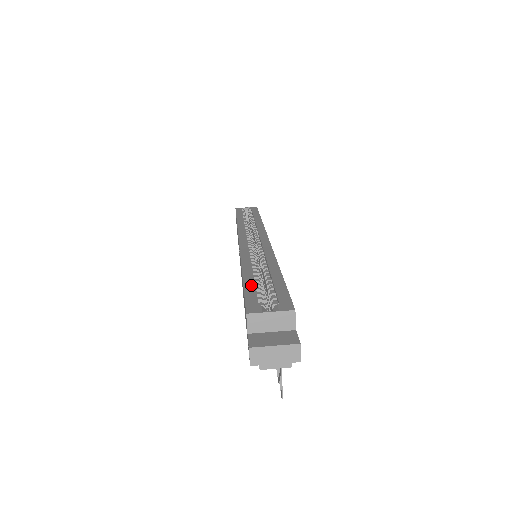
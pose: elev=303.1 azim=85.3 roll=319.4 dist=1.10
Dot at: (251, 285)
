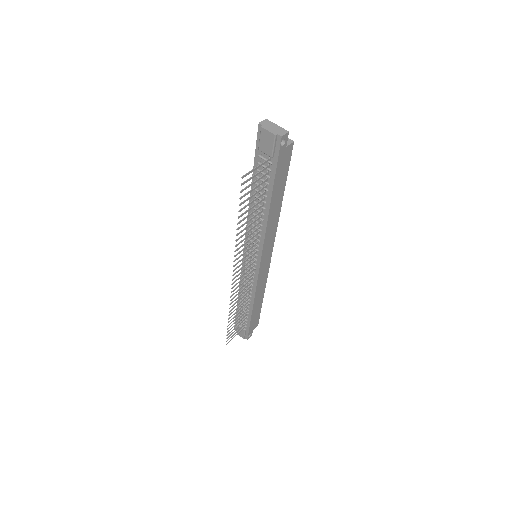
Dot at: occluded
